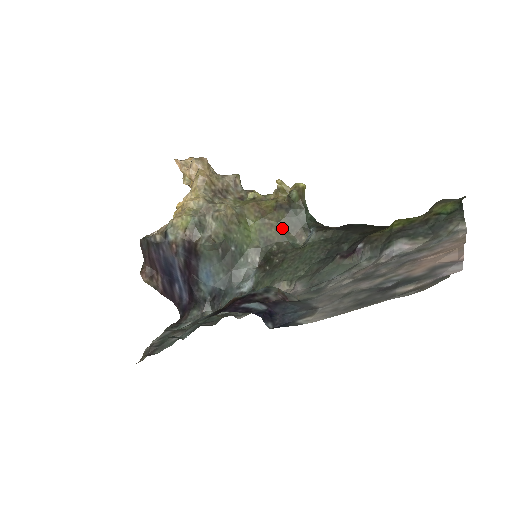
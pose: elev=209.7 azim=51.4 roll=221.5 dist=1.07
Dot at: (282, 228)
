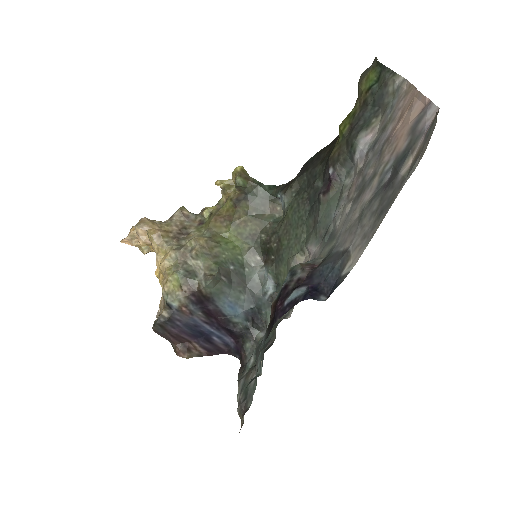
Dot at: (255, 216)
